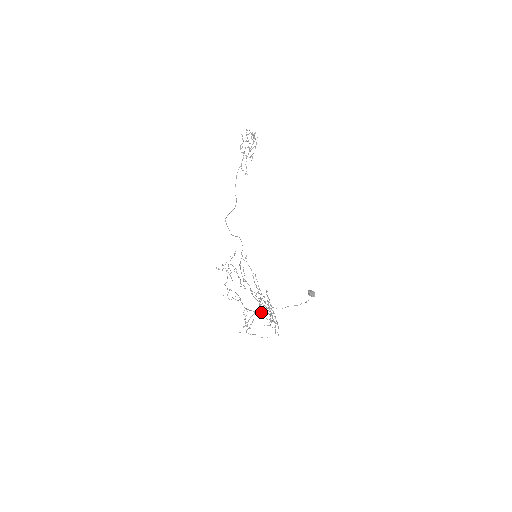
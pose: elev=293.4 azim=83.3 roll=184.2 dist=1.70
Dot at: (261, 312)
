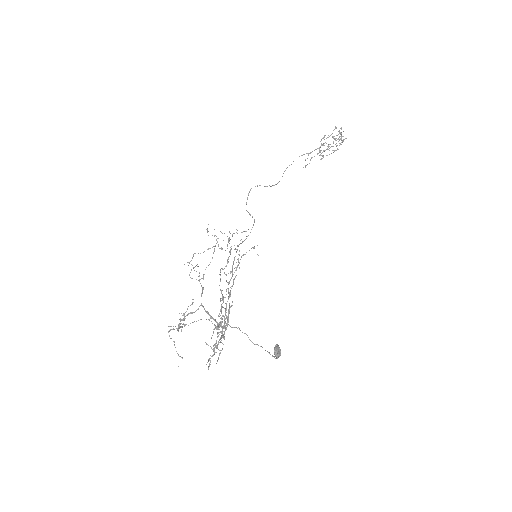
Dot at: occluded
